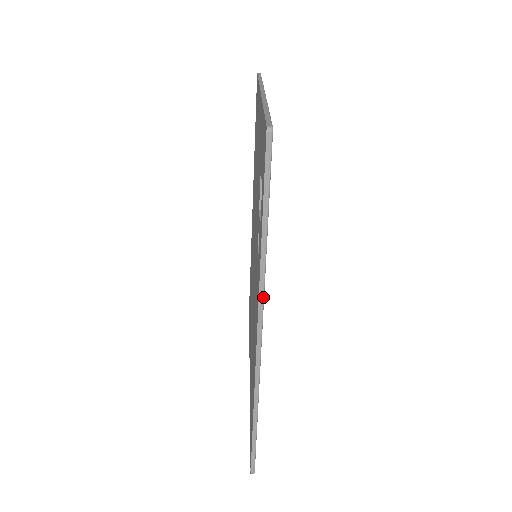
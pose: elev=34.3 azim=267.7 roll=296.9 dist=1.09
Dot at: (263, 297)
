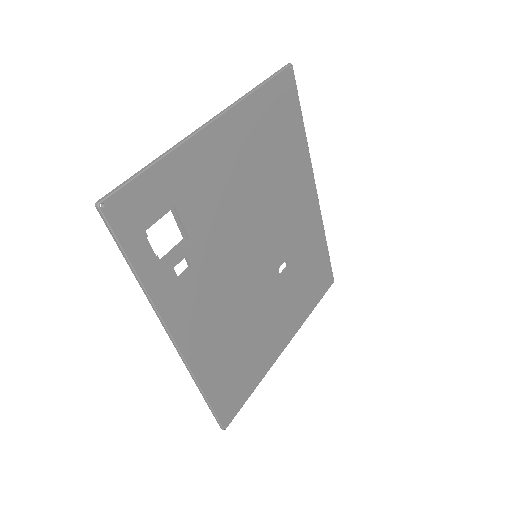
Dot at: (159, 315)
